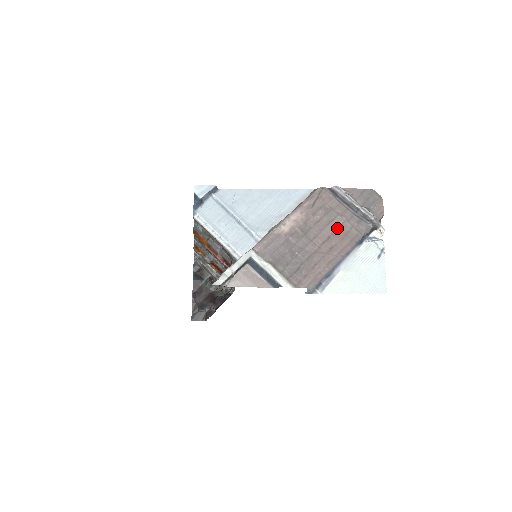
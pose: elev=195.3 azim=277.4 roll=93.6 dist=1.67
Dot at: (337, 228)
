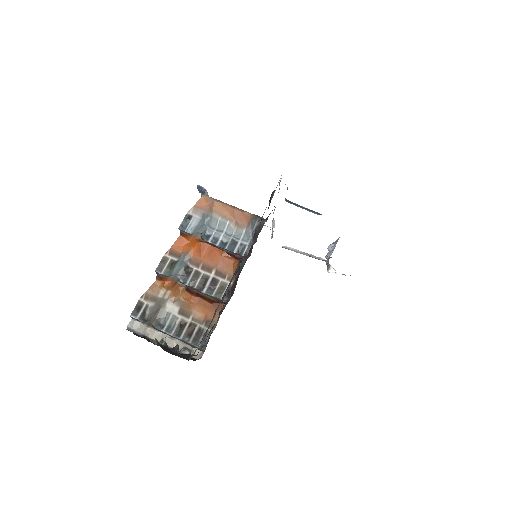
Dot at: occluded
